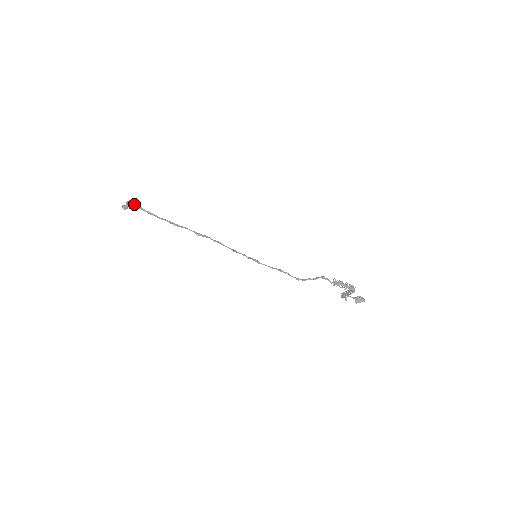
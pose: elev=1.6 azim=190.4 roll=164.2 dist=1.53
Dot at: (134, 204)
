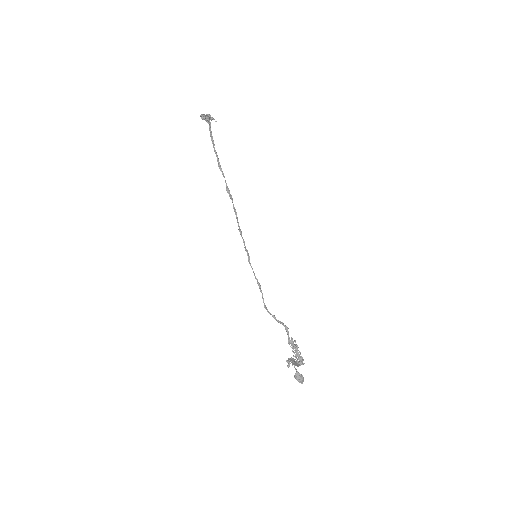
Dot at: occluded
